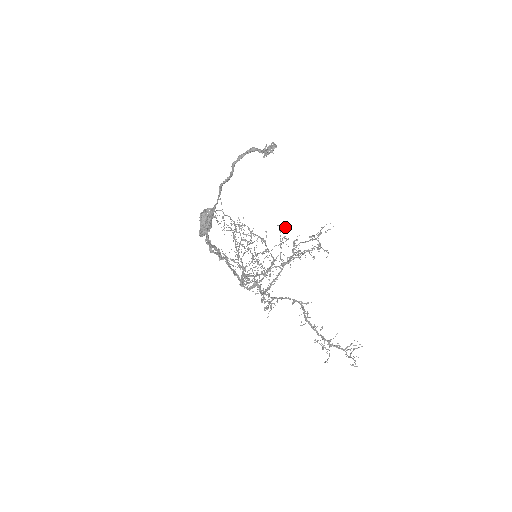
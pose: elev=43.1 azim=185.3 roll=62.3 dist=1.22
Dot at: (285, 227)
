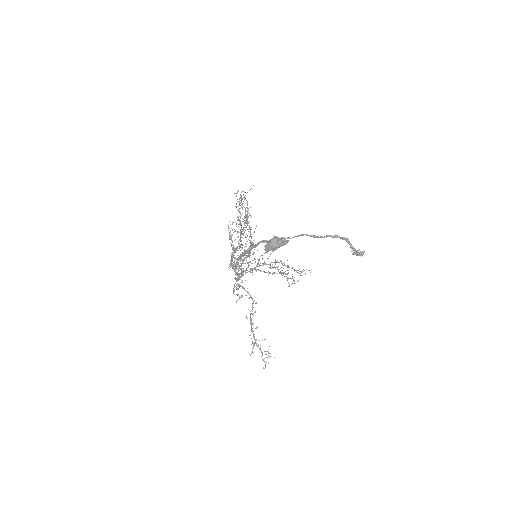
Dot at: occluded
